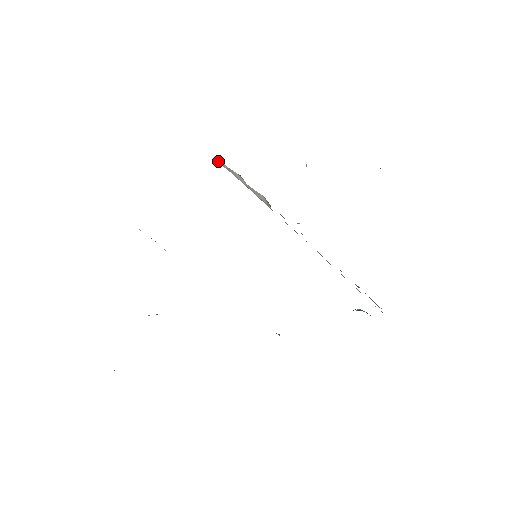
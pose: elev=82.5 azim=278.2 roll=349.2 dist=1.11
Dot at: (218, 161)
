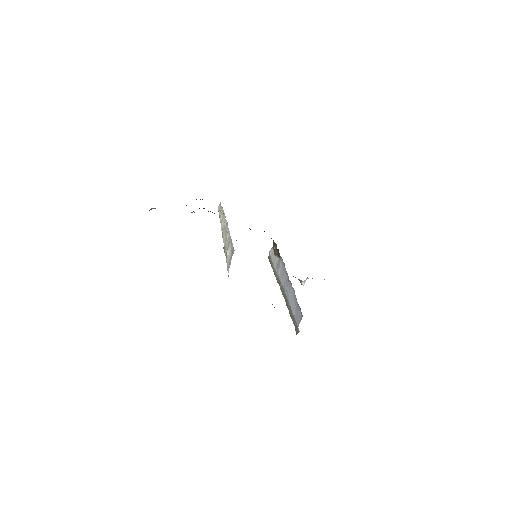
Dot at: (269, 252)
